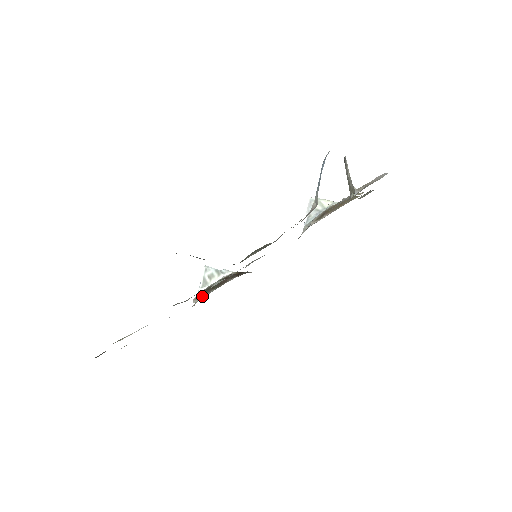
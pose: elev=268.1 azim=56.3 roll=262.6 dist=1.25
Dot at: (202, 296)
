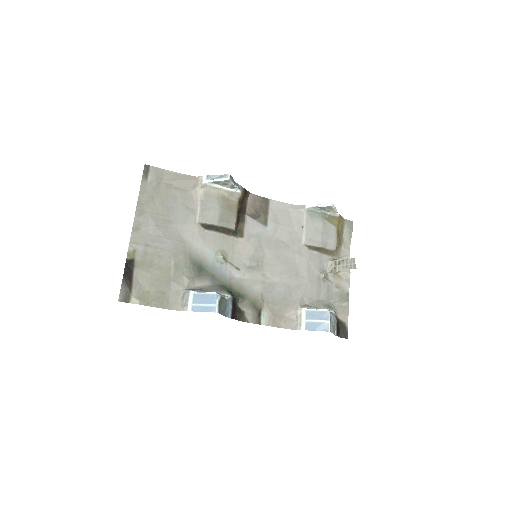
Dot at: (206, 228)
